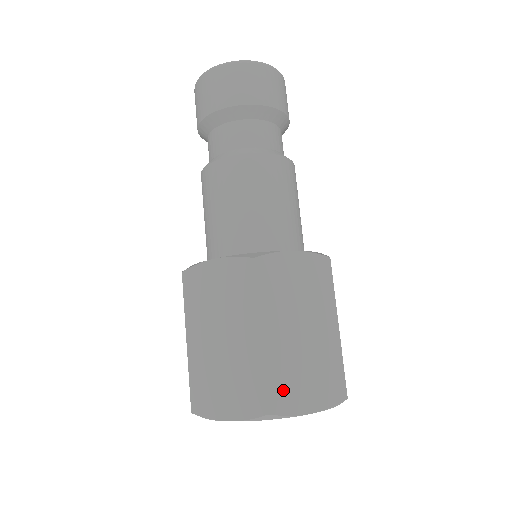
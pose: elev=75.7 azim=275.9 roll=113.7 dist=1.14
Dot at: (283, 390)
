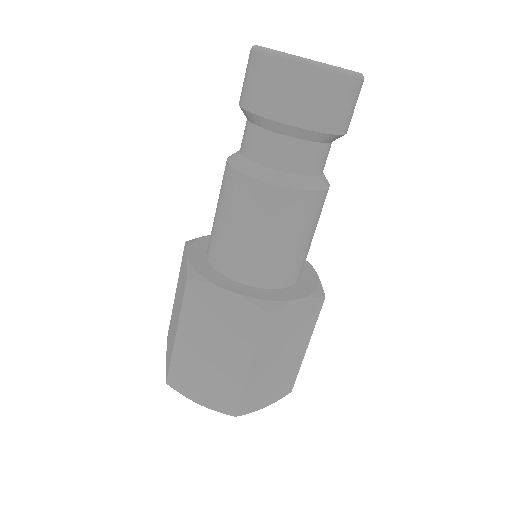
Dot at: (251, 399)
